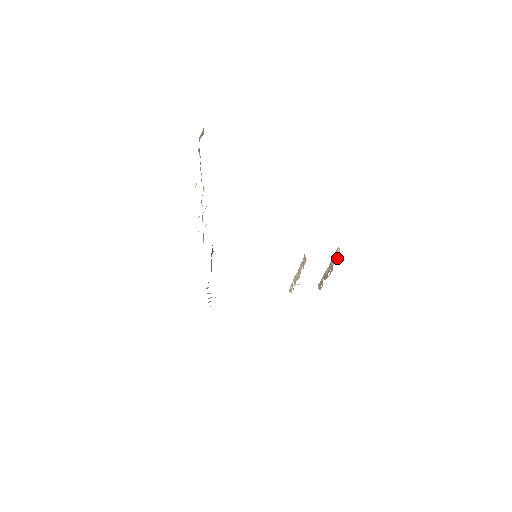
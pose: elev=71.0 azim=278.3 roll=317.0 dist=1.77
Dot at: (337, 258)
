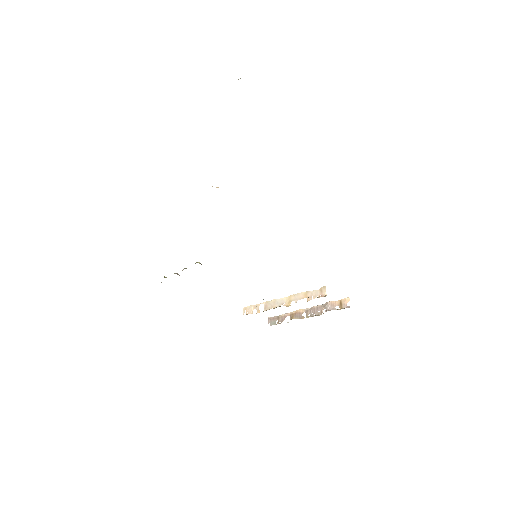
Dot at: (341, 307)
